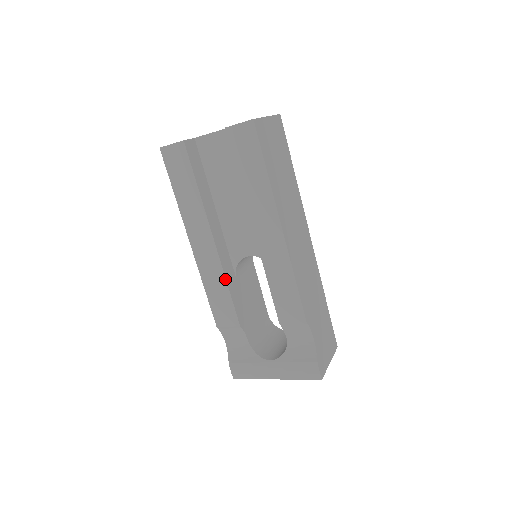
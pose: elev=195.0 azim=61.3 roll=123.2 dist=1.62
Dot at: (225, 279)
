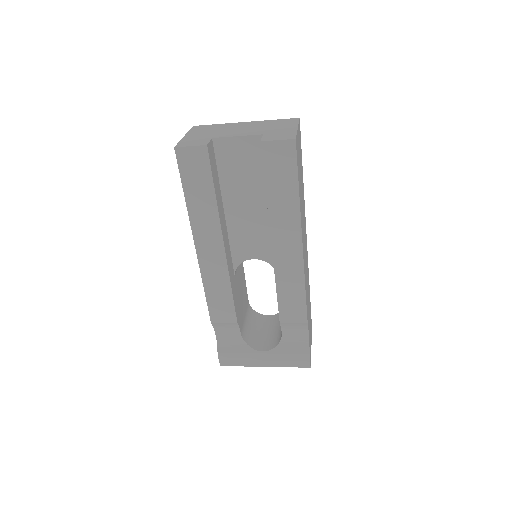
Dot at: (230, 282)
